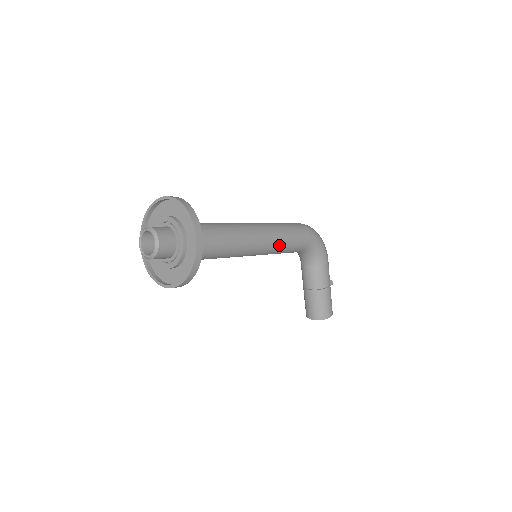
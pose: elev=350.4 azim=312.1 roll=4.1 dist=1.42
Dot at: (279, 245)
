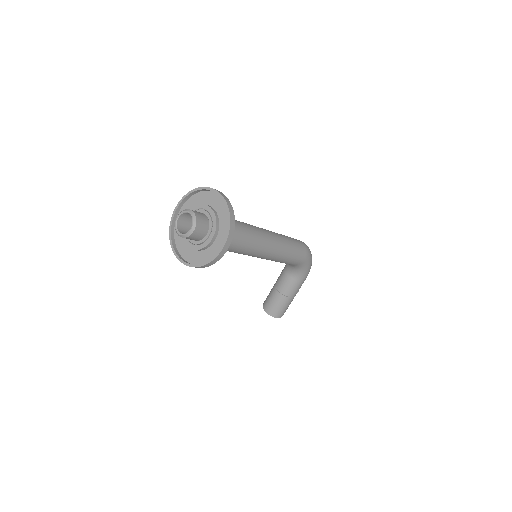
Dot at: (278, 258)
